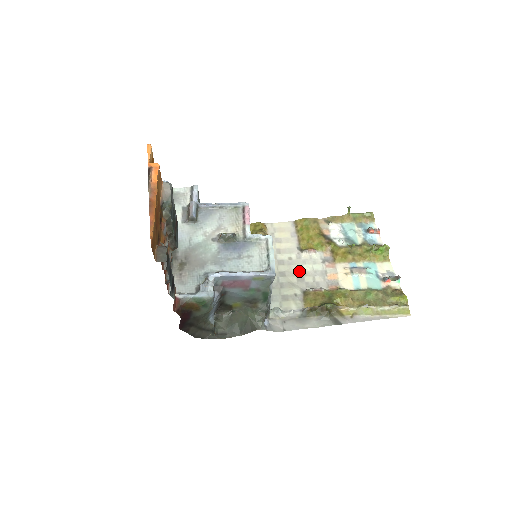
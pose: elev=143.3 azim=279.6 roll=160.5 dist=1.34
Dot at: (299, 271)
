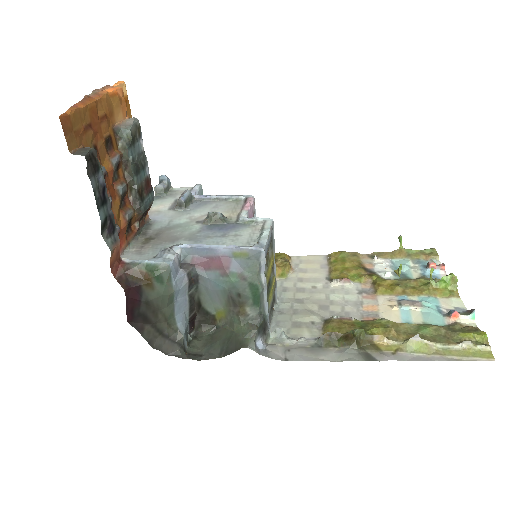
Dot at: (323, 299)
